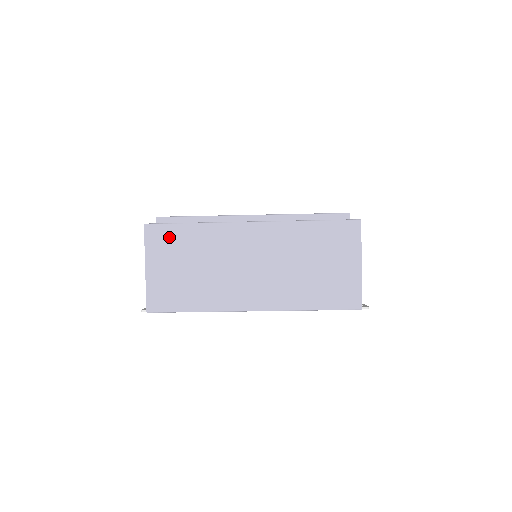
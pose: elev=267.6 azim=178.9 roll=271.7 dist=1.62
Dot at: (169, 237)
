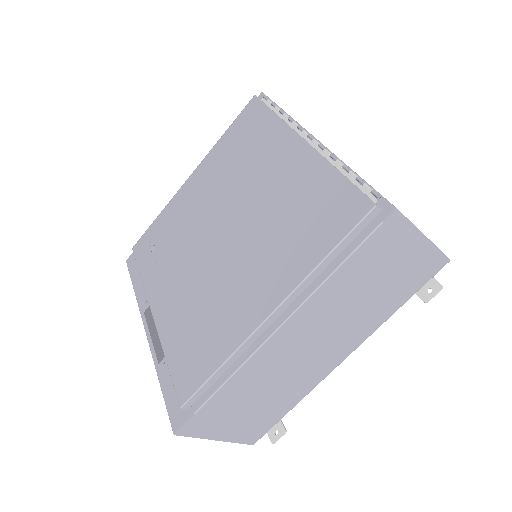
Dot at: occluded
